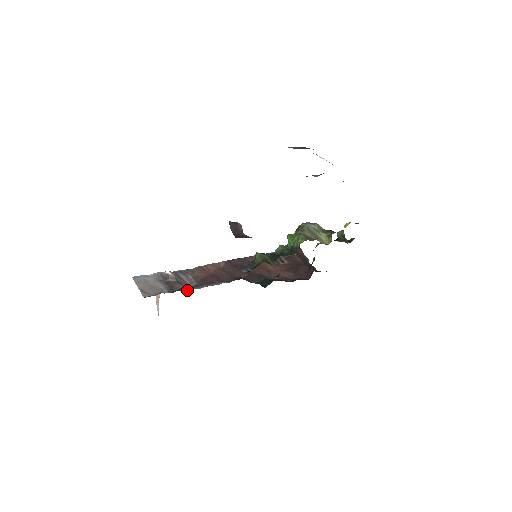
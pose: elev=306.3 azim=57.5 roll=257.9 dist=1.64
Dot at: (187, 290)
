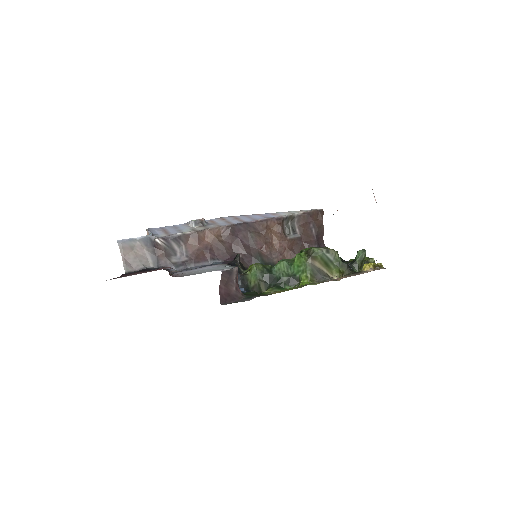
Dot at: (173, 270)
